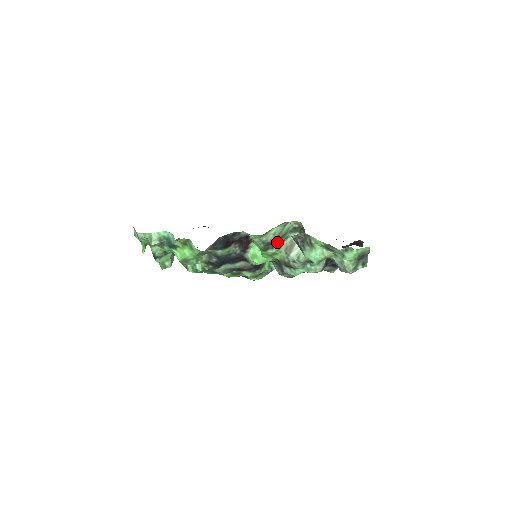
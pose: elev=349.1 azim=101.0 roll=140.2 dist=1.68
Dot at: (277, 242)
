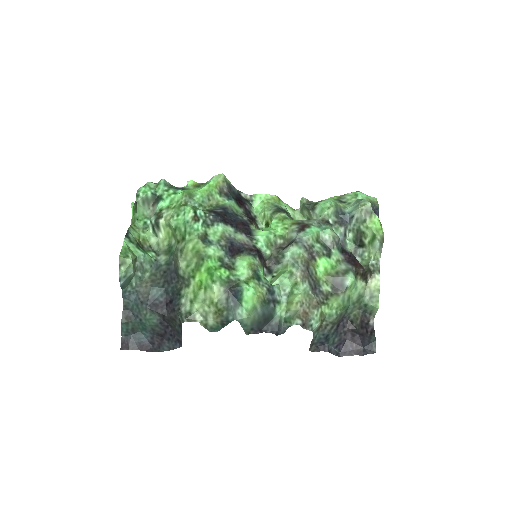
Dot at: (288, 215)
